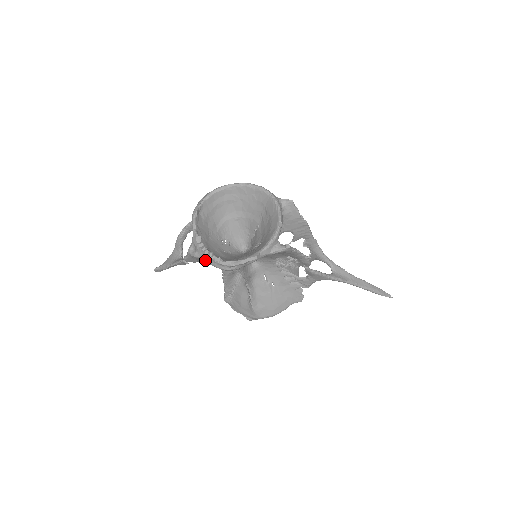
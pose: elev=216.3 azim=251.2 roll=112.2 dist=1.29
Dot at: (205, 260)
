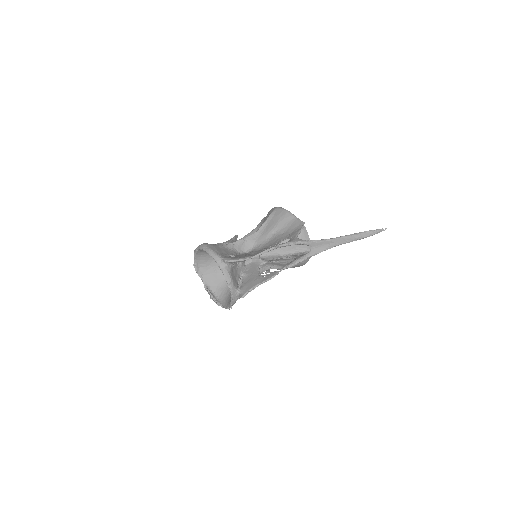
Dot at: occluded
